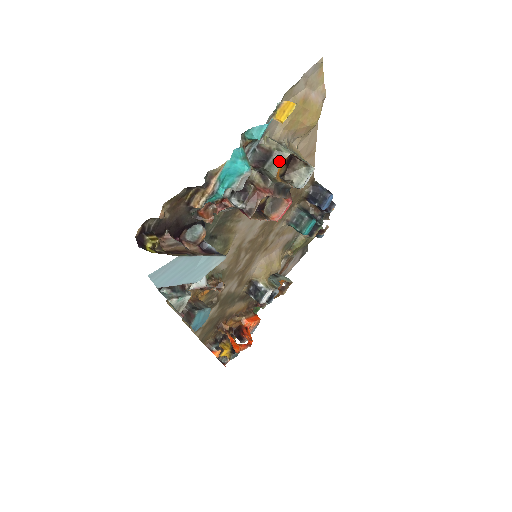
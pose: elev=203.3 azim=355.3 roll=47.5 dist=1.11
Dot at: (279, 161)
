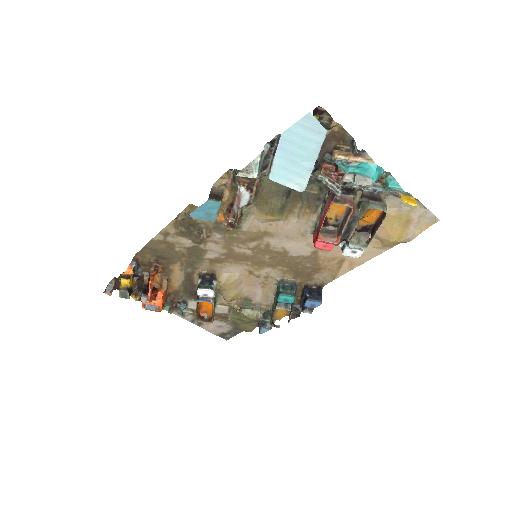
Dot at: (379, 208)
